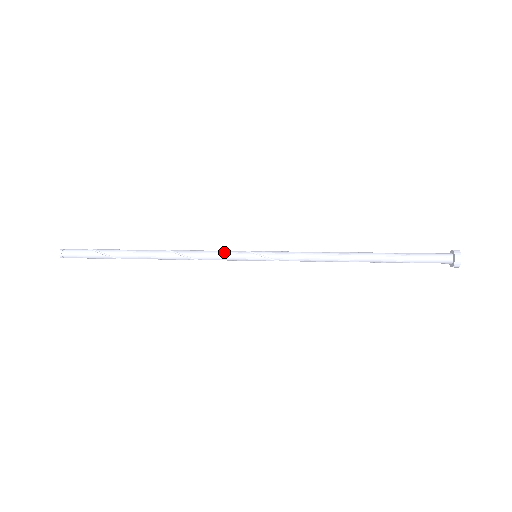
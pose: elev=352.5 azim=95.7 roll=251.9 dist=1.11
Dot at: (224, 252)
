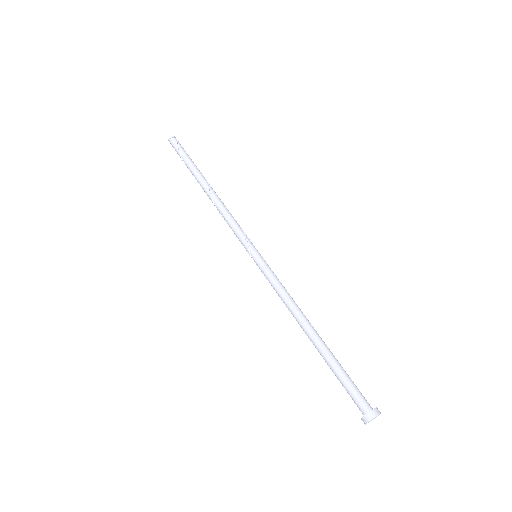
Dot at: (237, 236)
